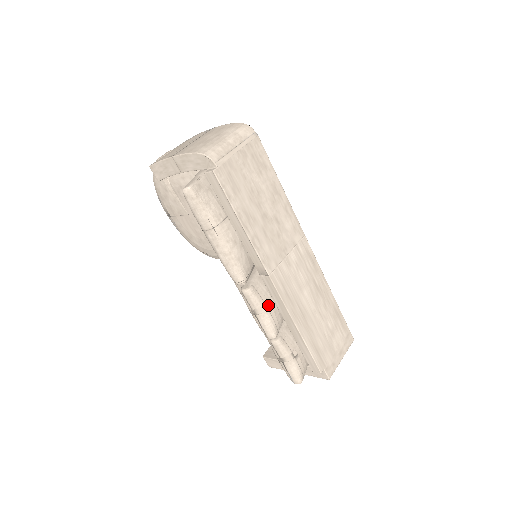
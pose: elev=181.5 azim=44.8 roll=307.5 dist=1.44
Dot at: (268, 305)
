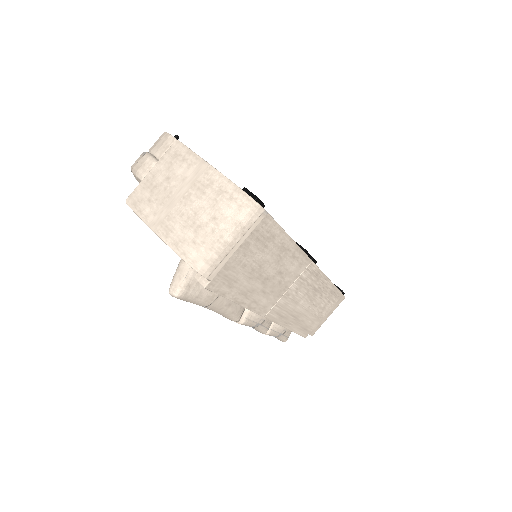
Dot at: (261, 322)
